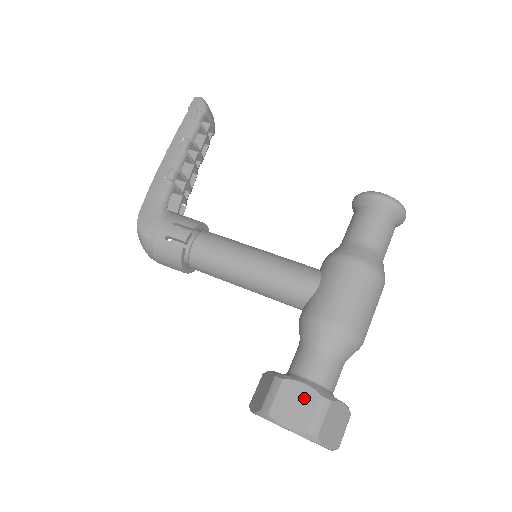
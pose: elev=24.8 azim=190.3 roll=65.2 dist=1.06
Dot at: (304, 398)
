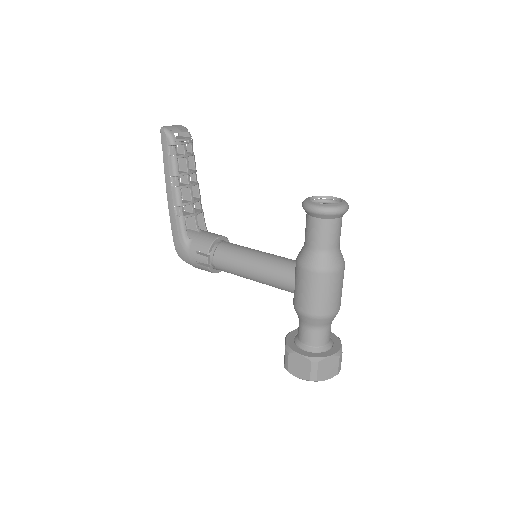
Dot at: (303, 363)
